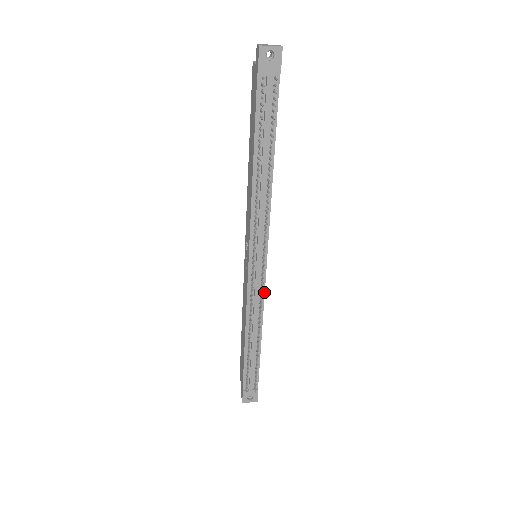
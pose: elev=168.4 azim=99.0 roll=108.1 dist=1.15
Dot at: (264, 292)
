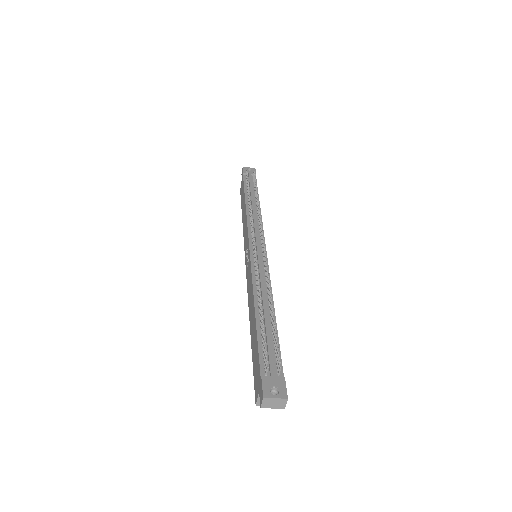
Dot at: (268, 269)
